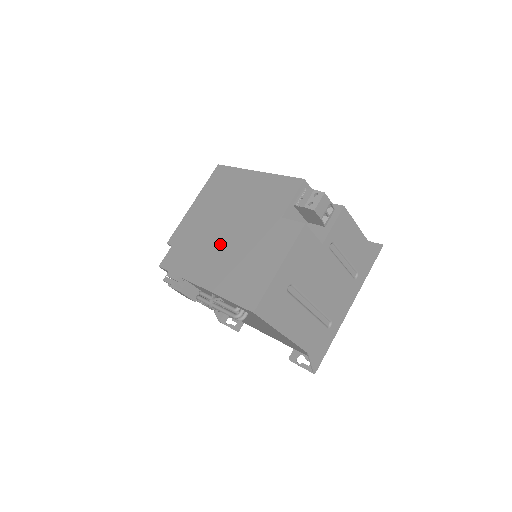
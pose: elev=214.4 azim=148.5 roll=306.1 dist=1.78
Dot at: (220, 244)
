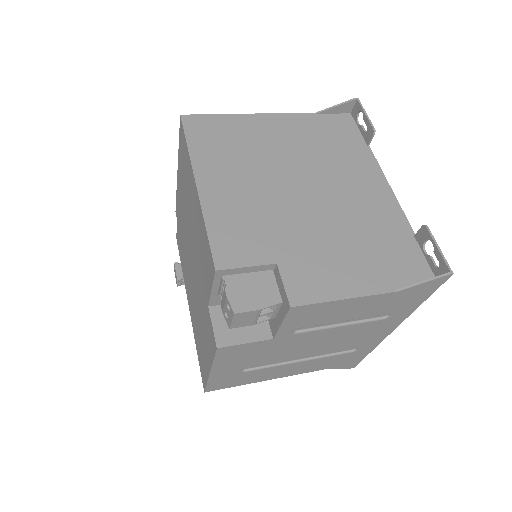
Dot at: (190, 272)
